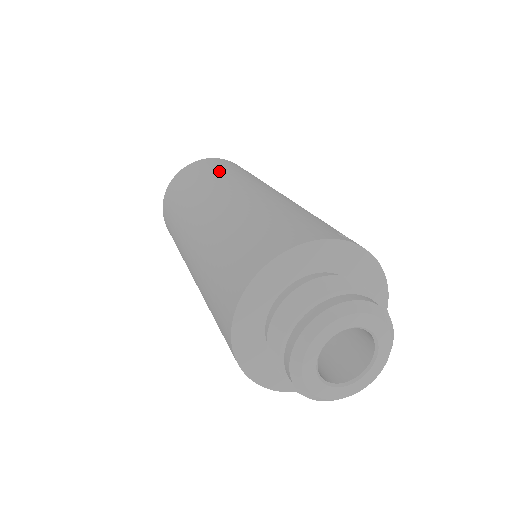
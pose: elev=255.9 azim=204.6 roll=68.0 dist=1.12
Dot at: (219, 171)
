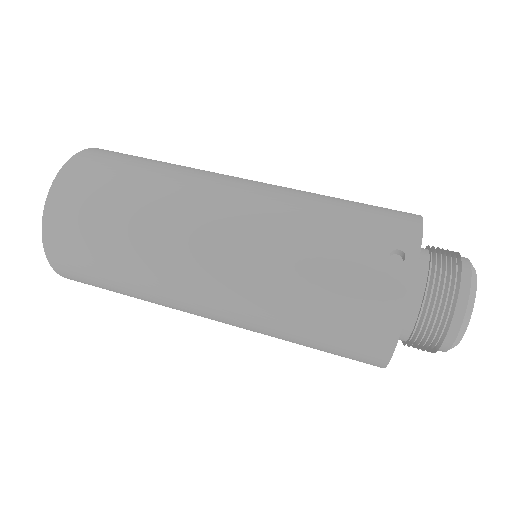
Dot at: (120, 240)
